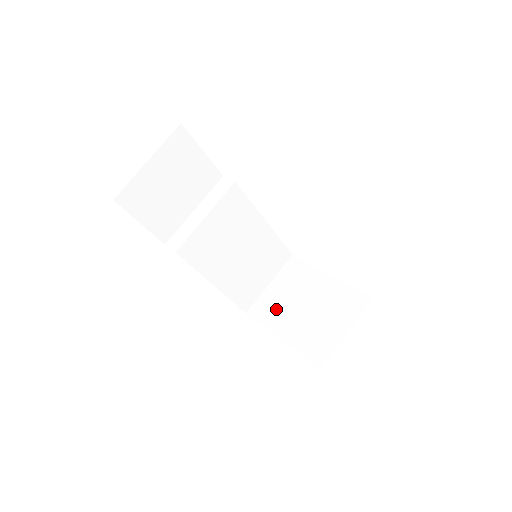
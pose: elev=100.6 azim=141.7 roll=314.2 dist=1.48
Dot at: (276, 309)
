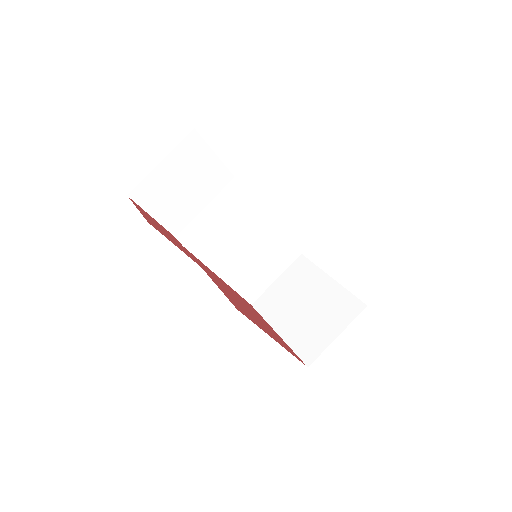
Dot at: (278, 304)
